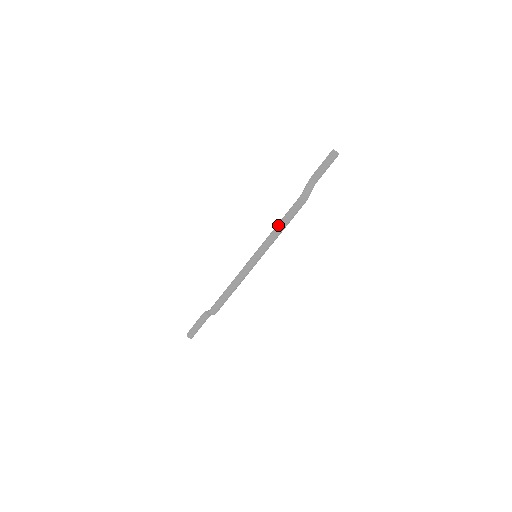
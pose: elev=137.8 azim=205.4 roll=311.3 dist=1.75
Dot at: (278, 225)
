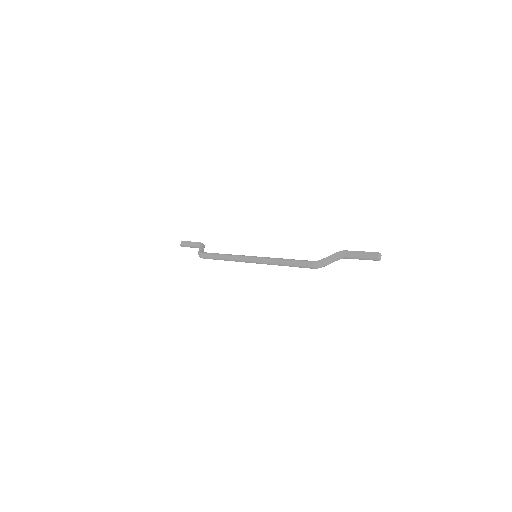
Dot at: (283, 261)
